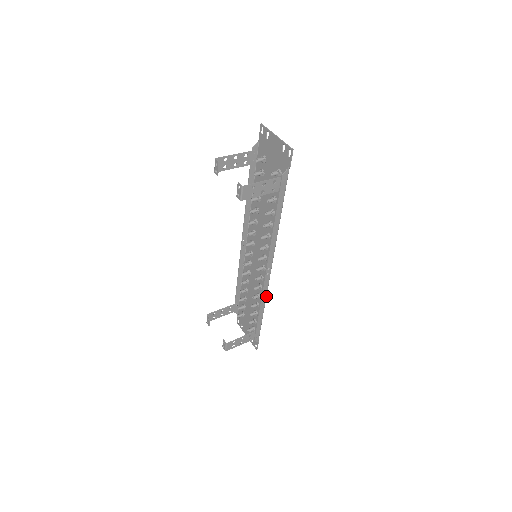
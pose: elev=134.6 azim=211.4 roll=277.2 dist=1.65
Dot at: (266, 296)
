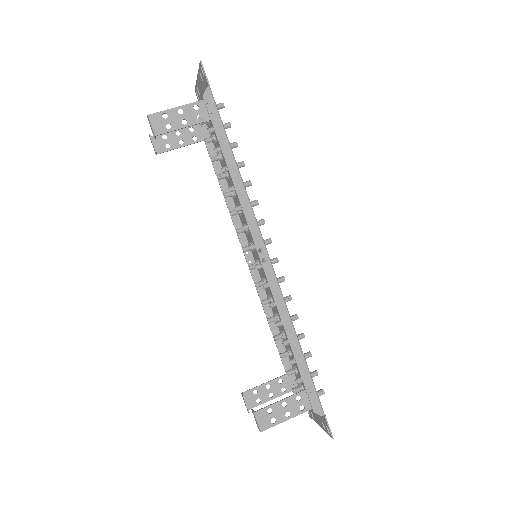
Dot at: (286, 308)
